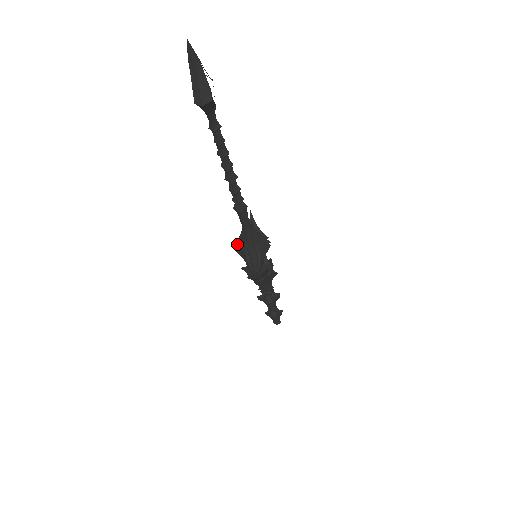
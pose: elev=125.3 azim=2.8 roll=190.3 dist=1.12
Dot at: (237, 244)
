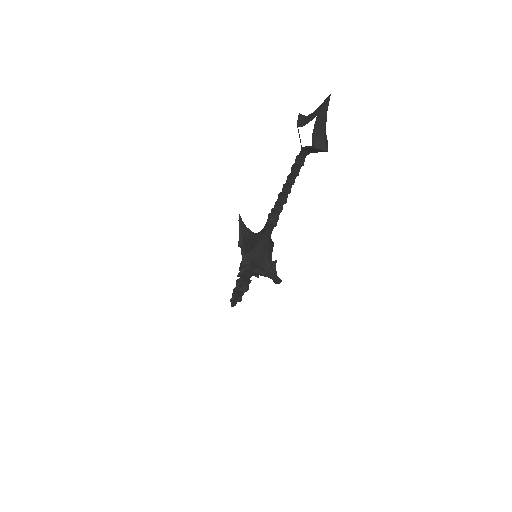
Dot at: (247, 251)
